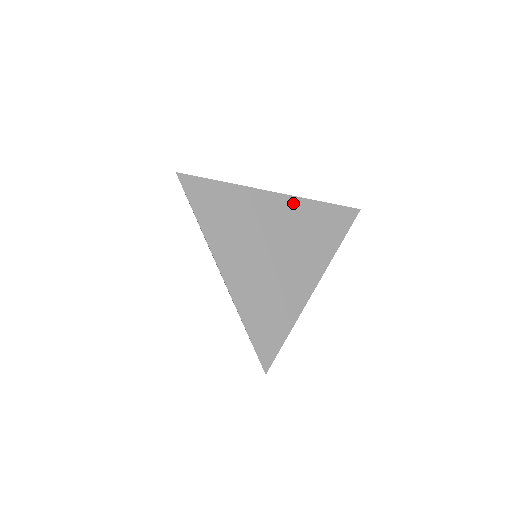
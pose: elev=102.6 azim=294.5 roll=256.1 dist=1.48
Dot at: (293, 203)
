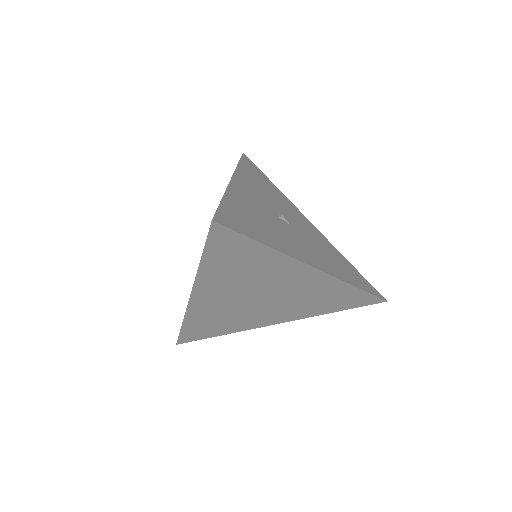
Dot at: (325, 280)
